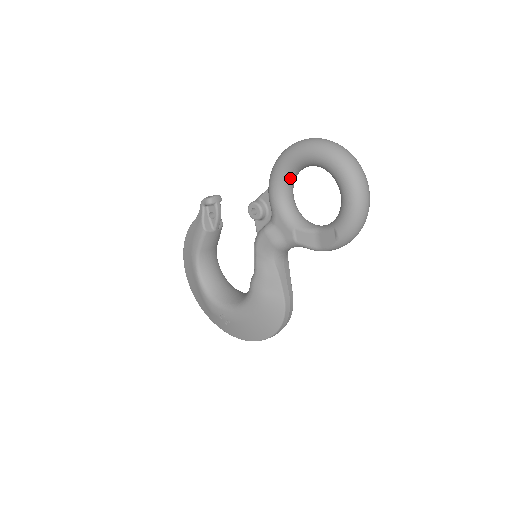
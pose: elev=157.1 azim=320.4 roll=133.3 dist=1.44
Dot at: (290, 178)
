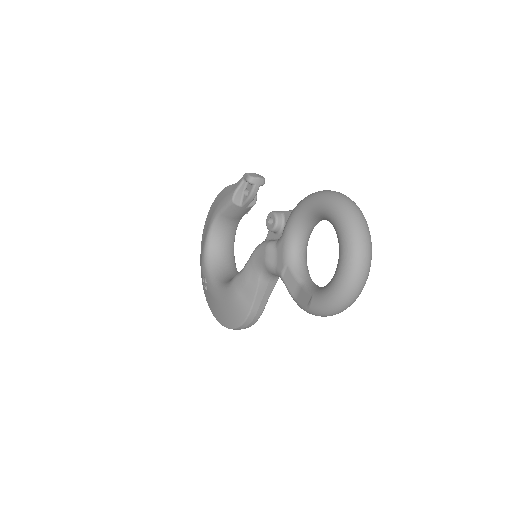
Dot at: (312, 219)
